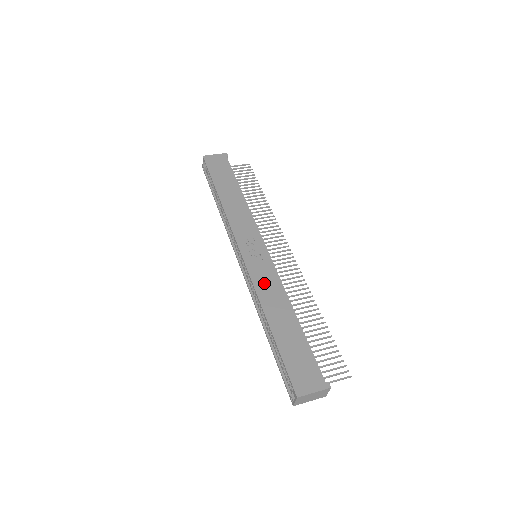
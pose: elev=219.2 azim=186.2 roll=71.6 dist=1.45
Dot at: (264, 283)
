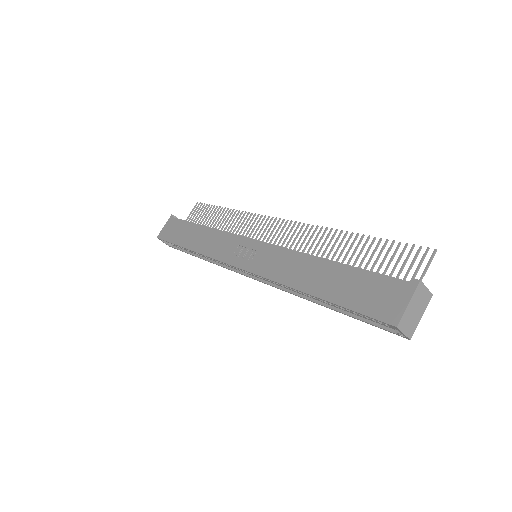
Dot at: (276, 267)
